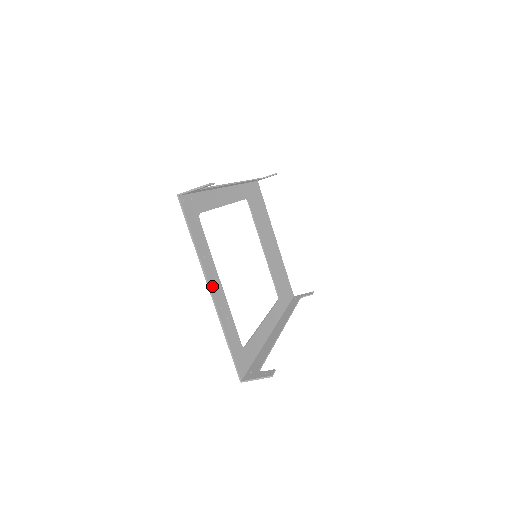
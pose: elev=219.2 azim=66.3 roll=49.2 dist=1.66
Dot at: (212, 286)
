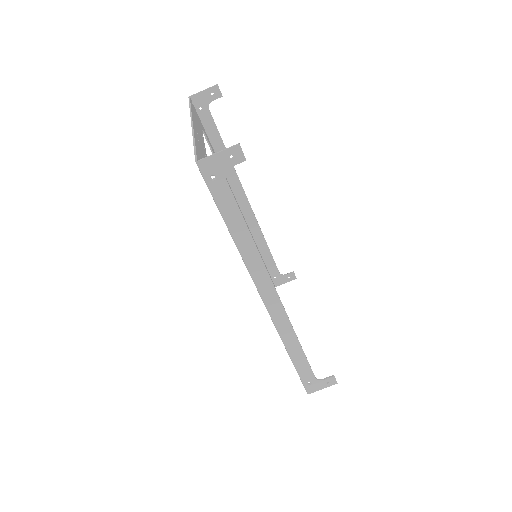
Dot at: (195, 128)
